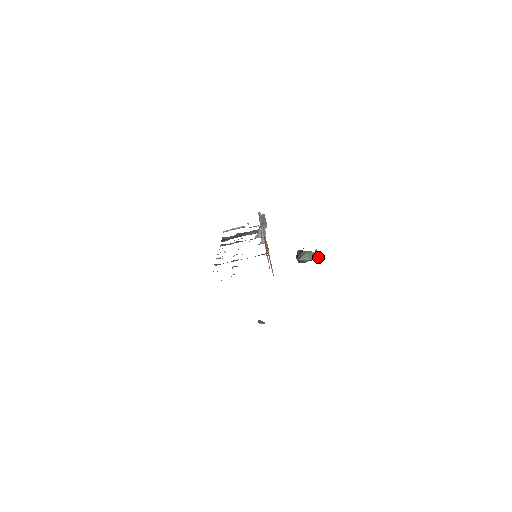
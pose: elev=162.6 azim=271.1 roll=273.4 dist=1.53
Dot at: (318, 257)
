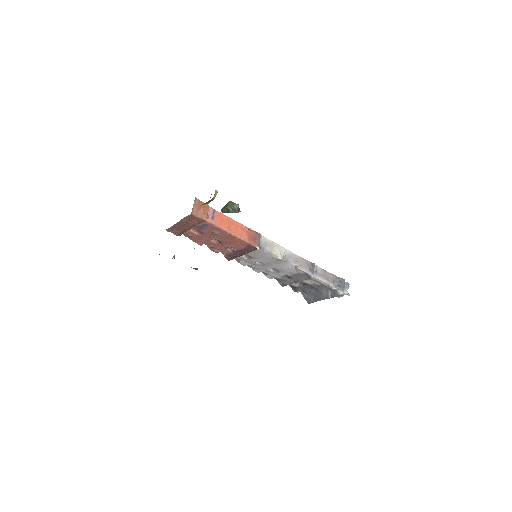
Dot at: (233, 206)
